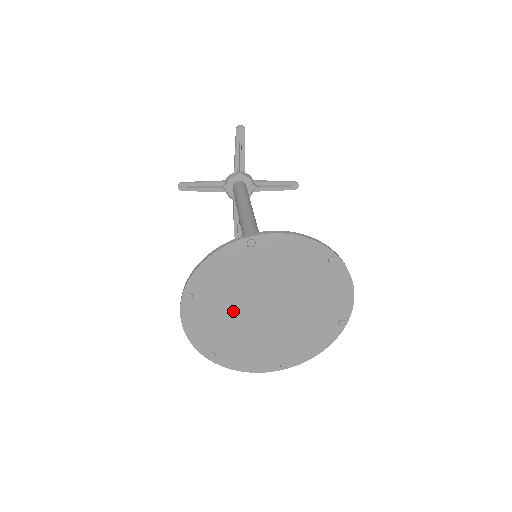
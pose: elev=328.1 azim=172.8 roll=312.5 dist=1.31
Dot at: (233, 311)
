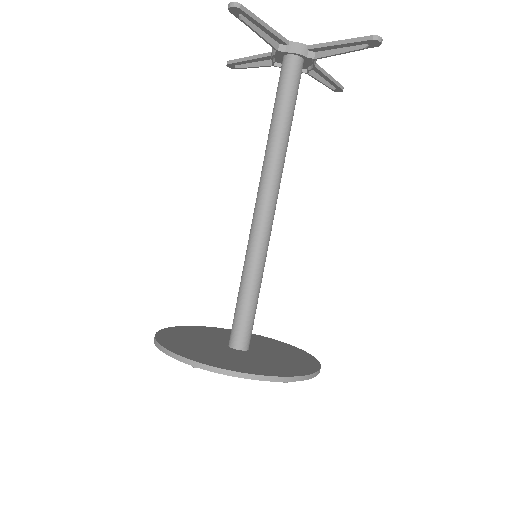
Dot at: occluded
